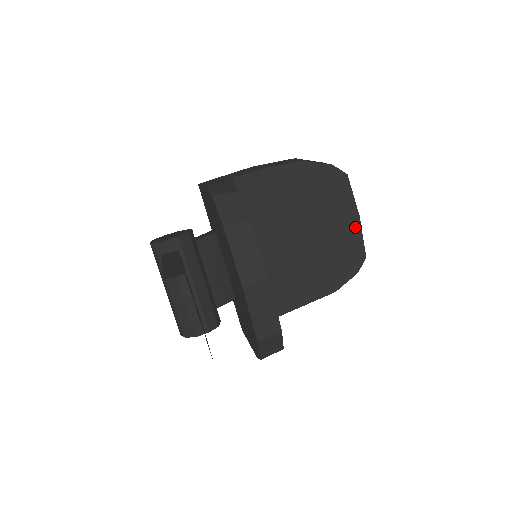
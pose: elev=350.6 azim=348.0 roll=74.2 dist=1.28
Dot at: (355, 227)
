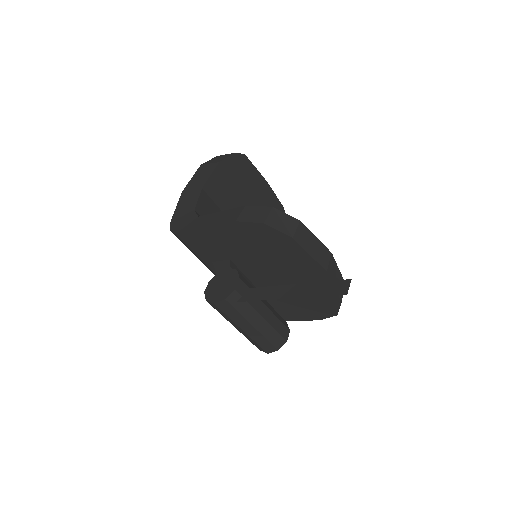
Dot at: (268, 190)
